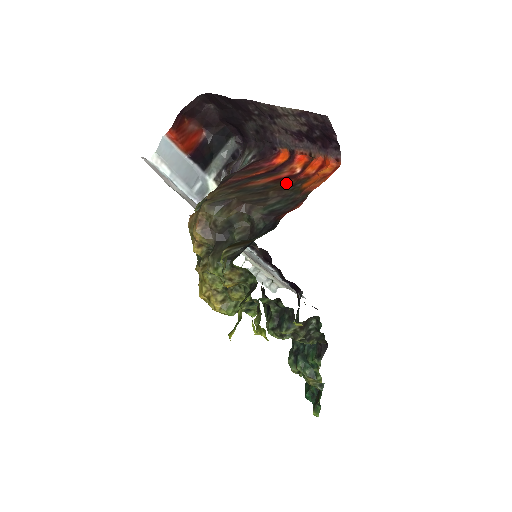
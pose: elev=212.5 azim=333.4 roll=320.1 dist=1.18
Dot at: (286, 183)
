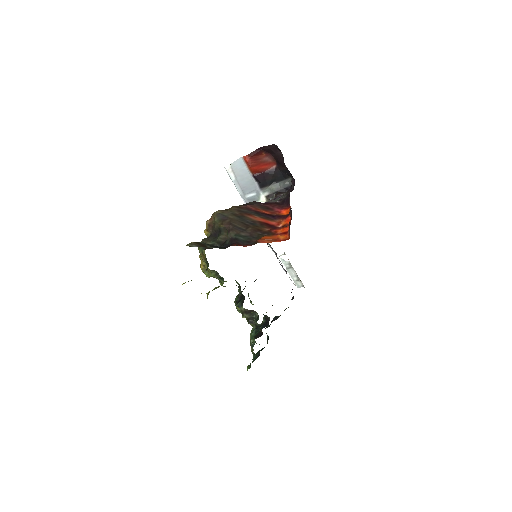
Dot at: (264, 228)
